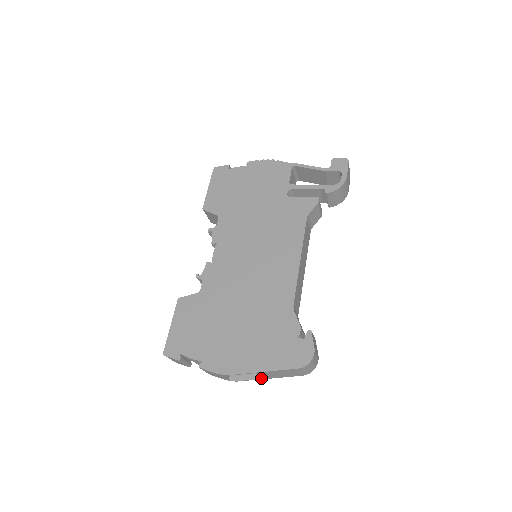
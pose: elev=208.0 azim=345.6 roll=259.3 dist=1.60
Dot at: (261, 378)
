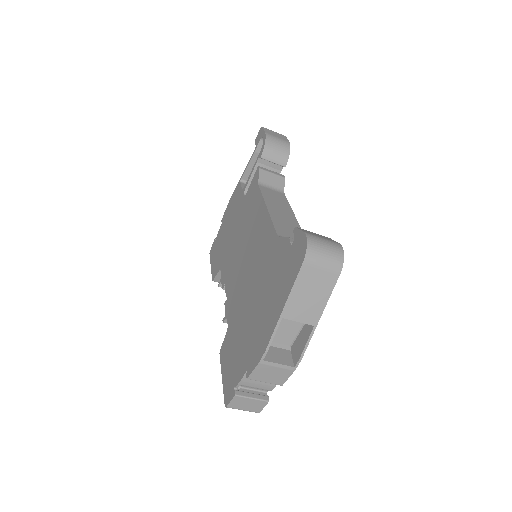
Dot at: (313, 327)
